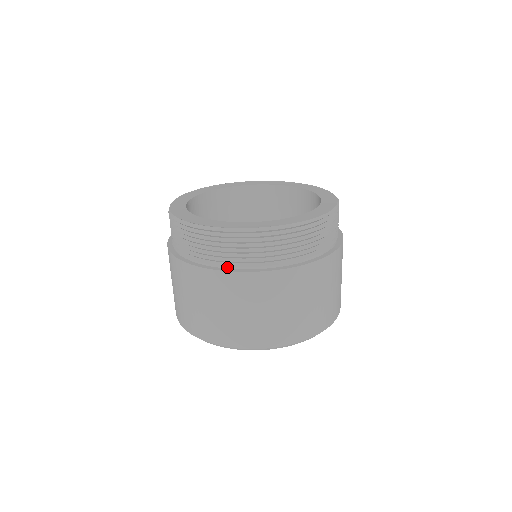
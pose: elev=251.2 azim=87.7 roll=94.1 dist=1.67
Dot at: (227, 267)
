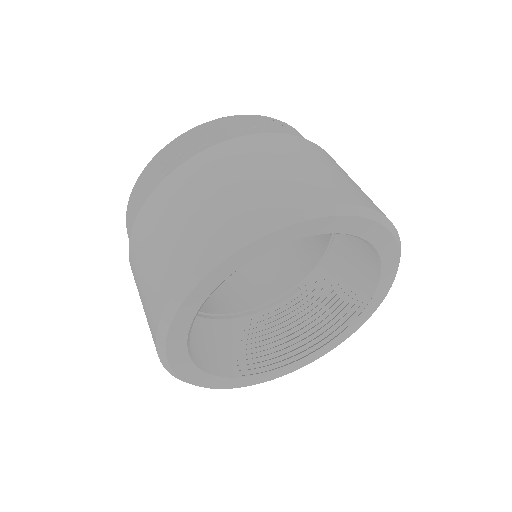
Dot at: occluded
